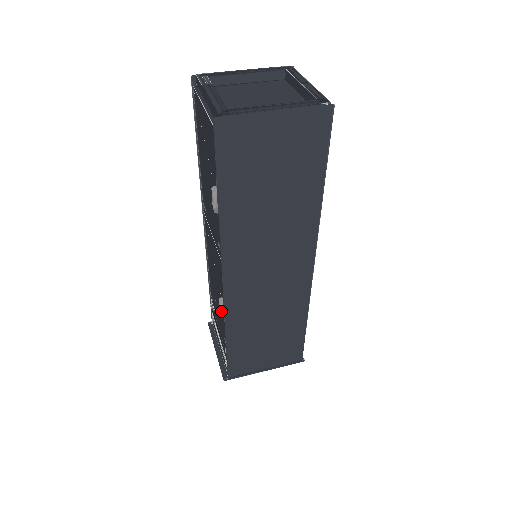
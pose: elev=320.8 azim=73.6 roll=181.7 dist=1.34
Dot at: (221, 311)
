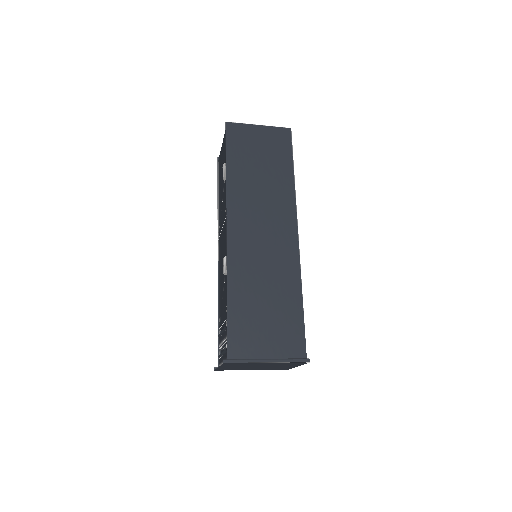
Dot at: (224, 266)
